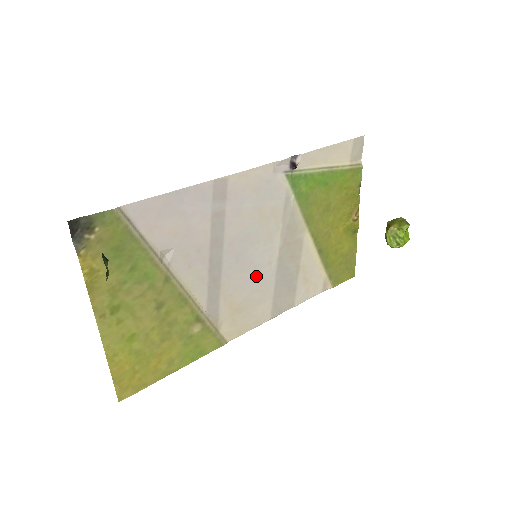
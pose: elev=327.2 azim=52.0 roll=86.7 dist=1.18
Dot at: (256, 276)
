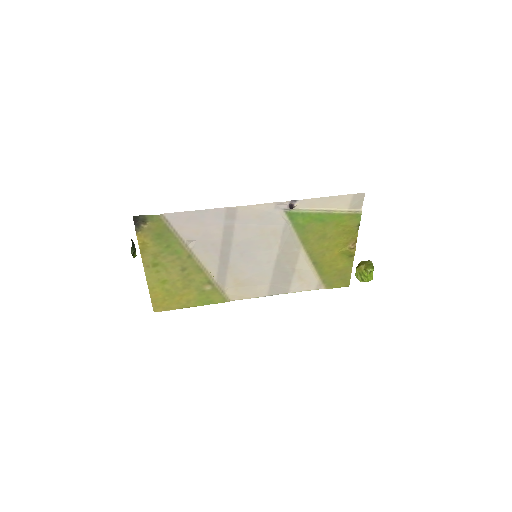
Dot at: (257, 267)
